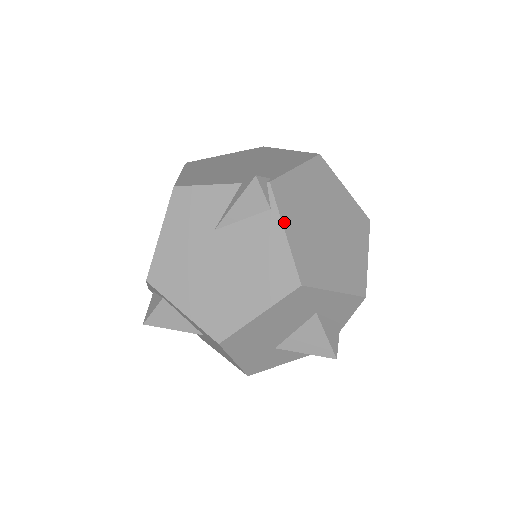
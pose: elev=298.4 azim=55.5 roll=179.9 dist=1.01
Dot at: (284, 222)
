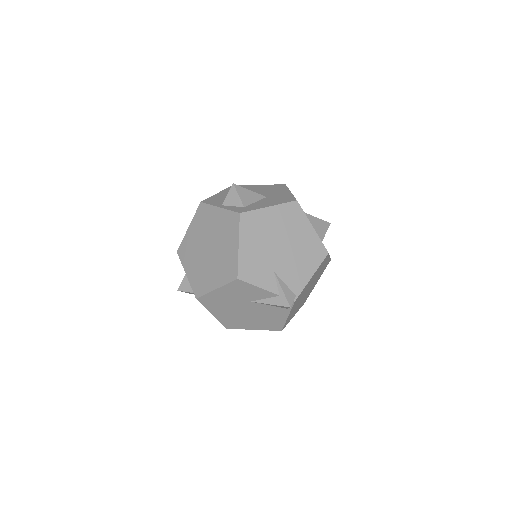
Dot at: (290, 313)
